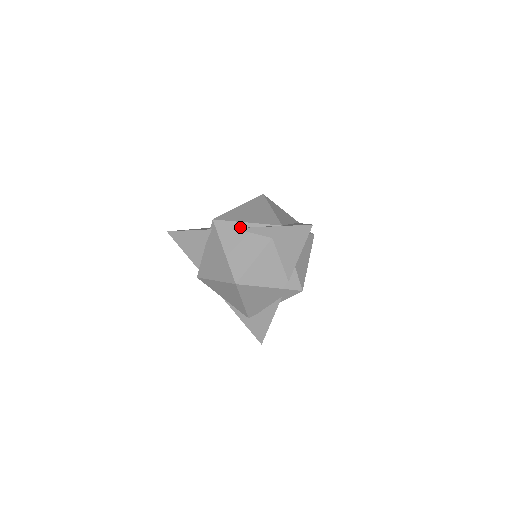
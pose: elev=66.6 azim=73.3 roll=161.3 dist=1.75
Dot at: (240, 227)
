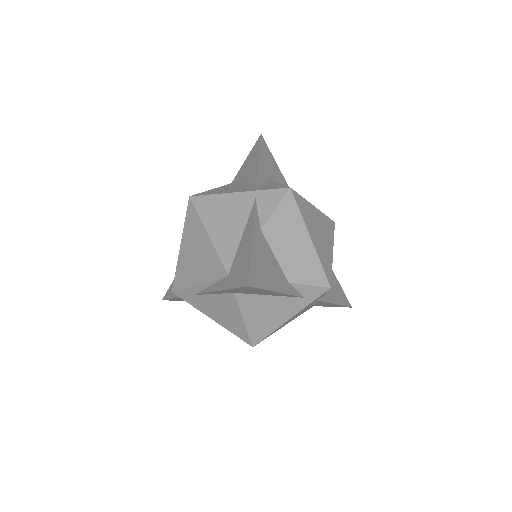
Dot at: (198, 292)
